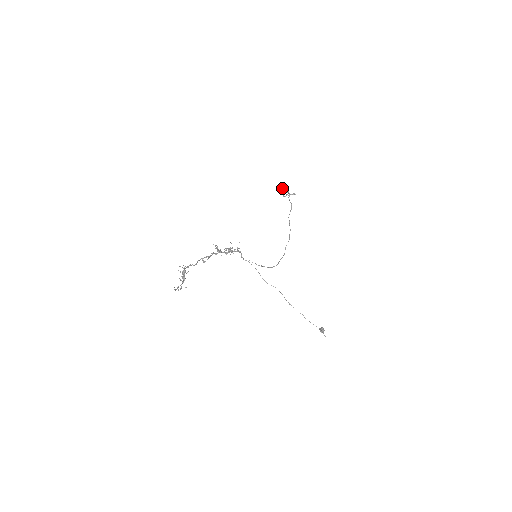
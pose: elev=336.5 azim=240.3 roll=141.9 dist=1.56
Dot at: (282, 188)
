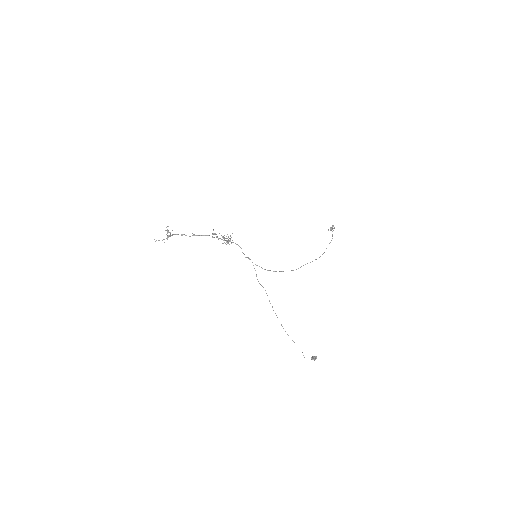
Dot at: (333, 225)
